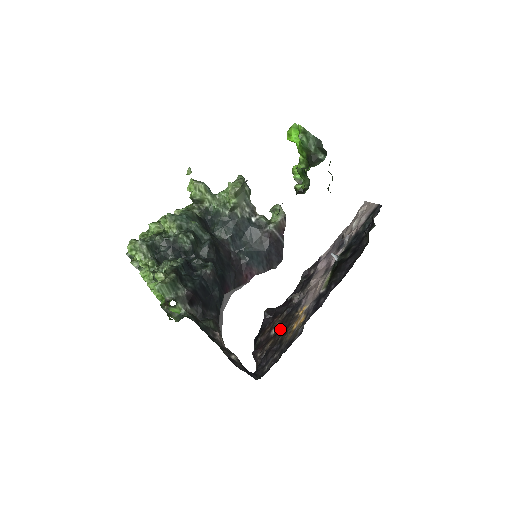
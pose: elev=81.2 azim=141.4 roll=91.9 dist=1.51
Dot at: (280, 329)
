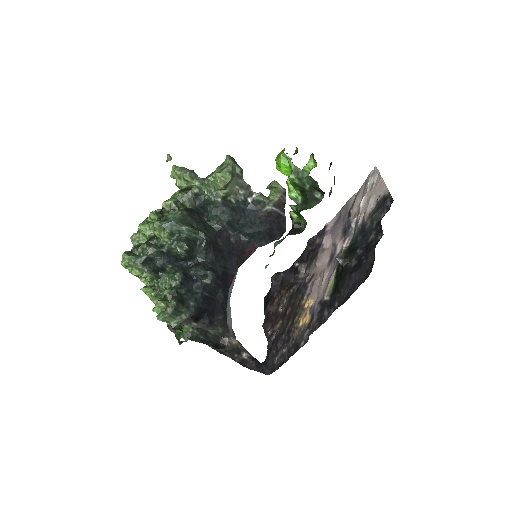
Dot at: (287, 313)
